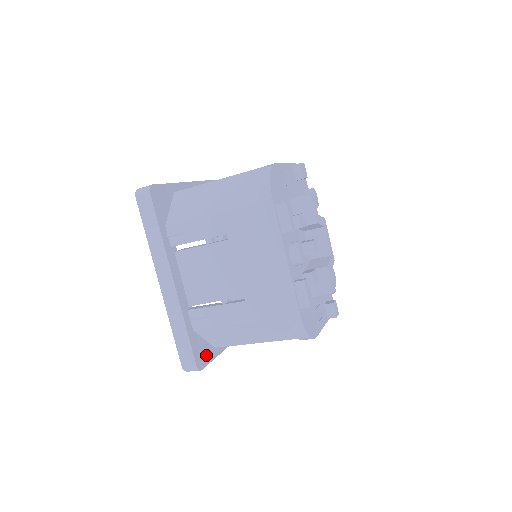
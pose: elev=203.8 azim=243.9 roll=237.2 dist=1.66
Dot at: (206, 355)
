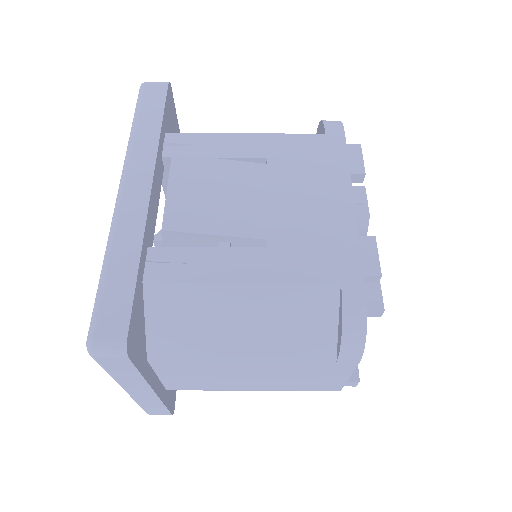
Dot at: (138, 348)
